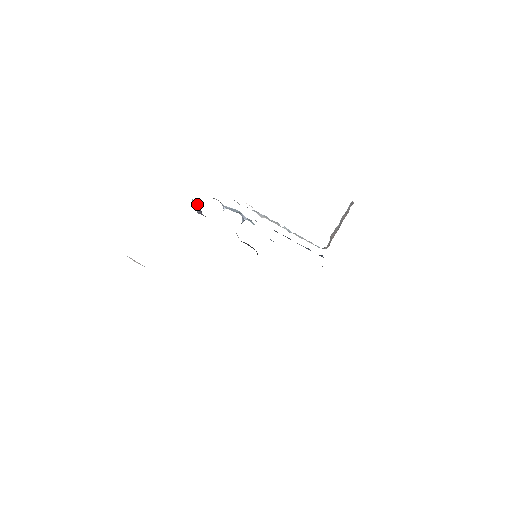
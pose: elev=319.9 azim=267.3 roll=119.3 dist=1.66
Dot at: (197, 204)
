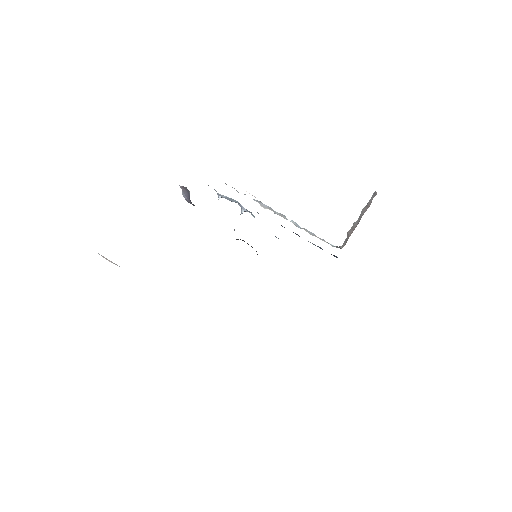
Dot at: (185, 191)
